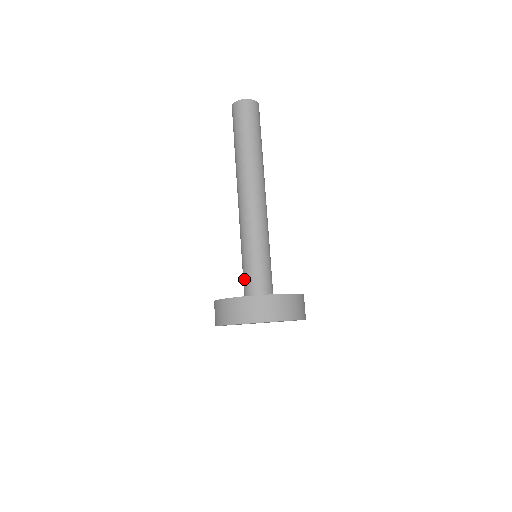
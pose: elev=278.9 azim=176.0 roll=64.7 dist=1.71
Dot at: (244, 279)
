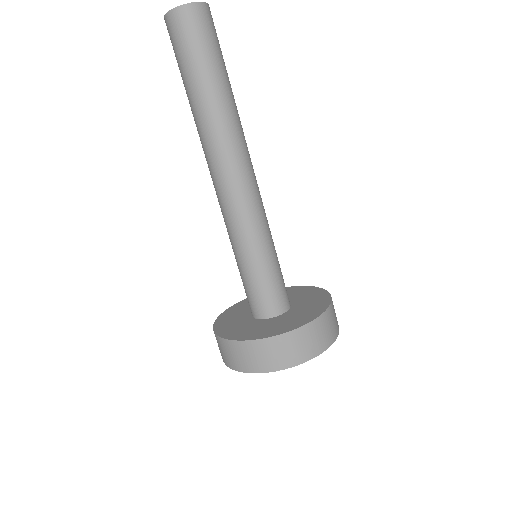
Dot at: (249, 294)
